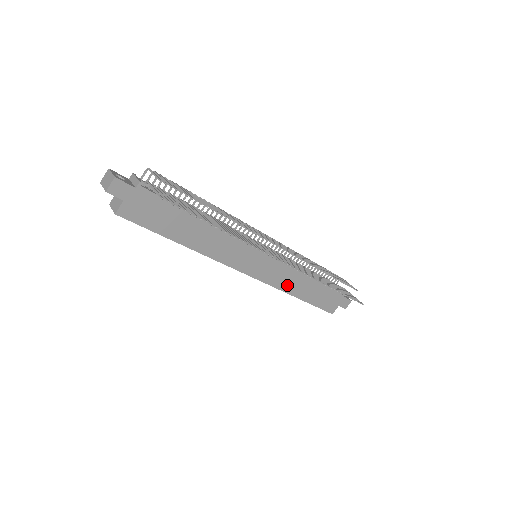
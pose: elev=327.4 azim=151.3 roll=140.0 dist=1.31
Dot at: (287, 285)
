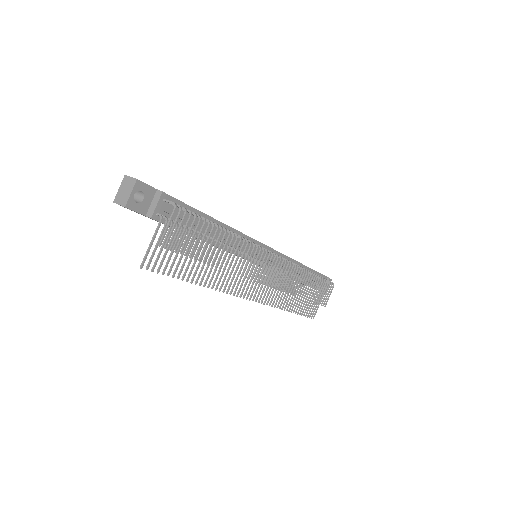
Dot at: occluded
